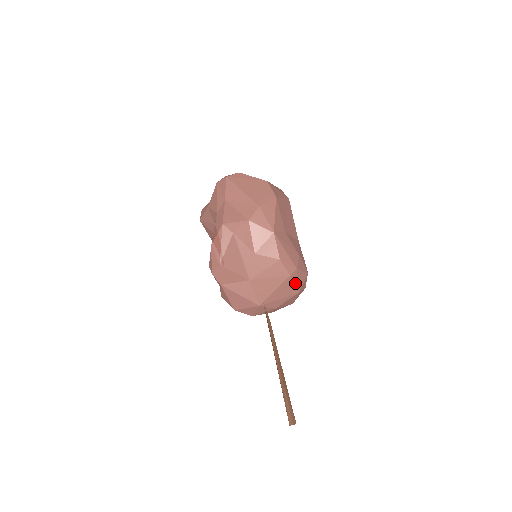
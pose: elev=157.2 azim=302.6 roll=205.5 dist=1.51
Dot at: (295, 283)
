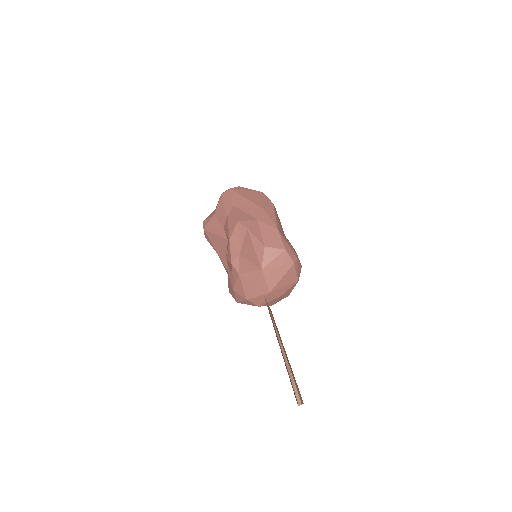
Dot at: (296, 271)
